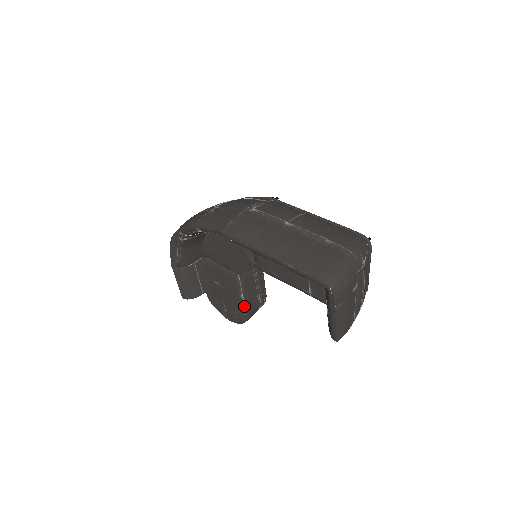
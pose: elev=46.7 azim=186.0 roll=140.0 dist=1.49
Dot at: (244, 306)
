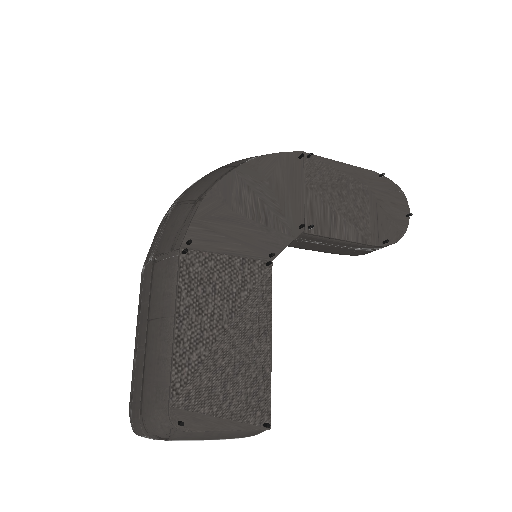
Dot at: occluded
